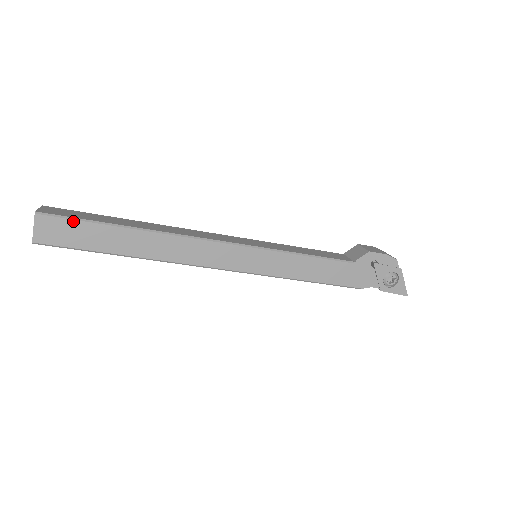
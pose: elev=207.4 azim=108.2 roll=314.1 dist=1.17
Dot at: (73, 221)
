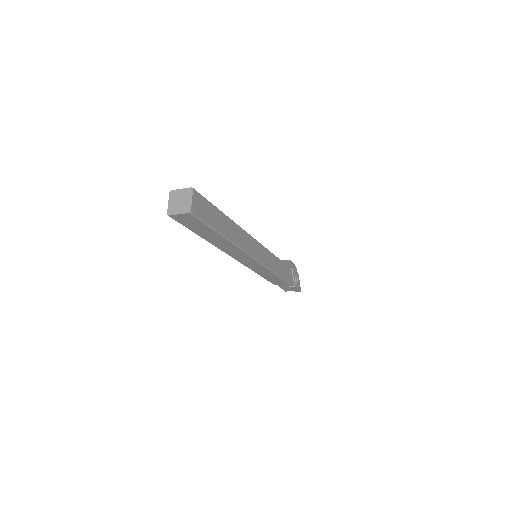
Dot at: (207, 201)
